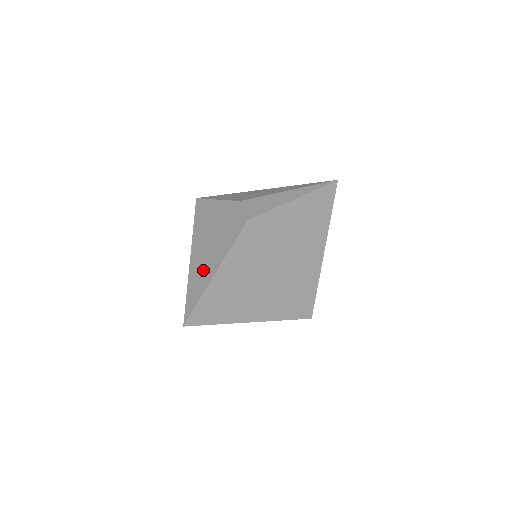
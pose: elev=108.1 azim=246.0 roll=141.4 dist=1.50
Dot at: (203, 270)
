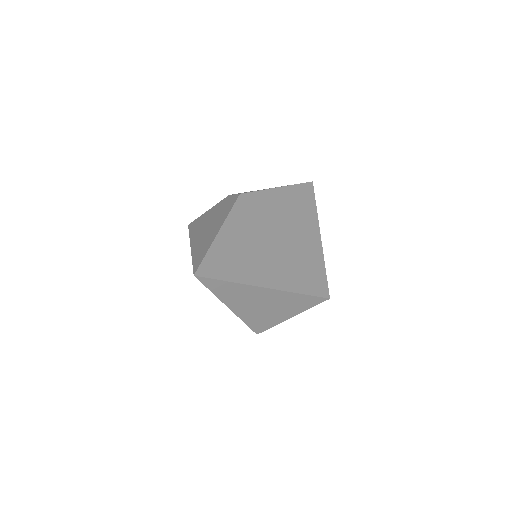
Dot at: (205, 240)
